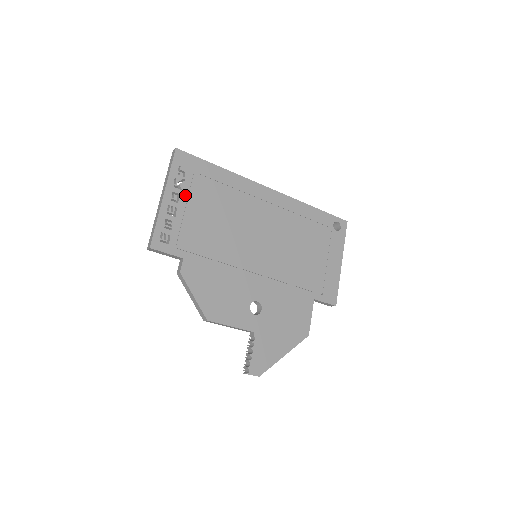
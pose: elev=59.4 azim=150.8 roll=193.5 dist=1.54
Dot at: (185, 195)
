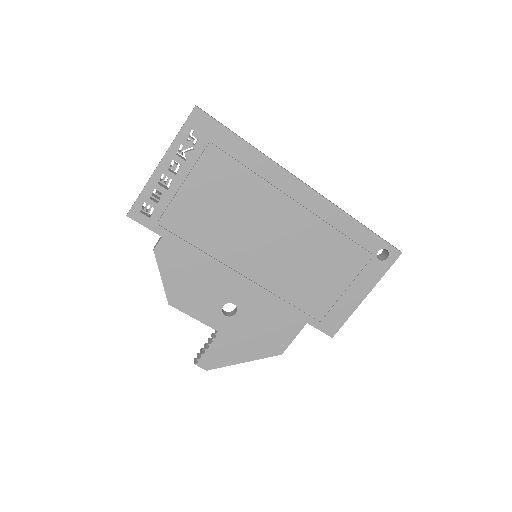
Dot at: (188, 167)
